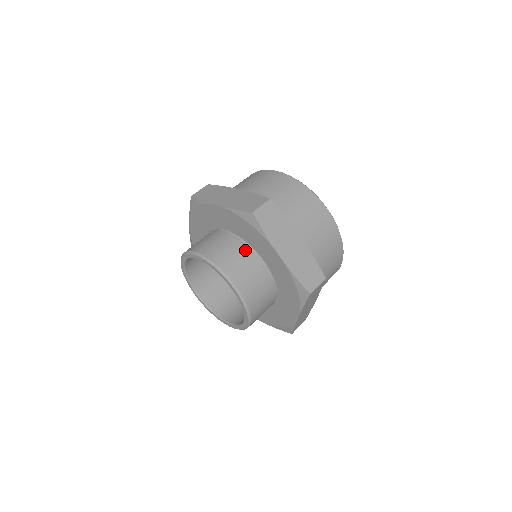
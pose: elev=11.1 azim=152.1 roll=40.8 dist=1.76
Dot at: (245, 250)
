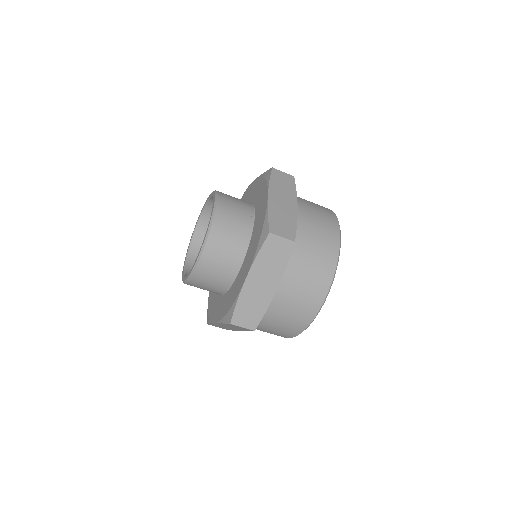
Dot at: (248, 204)
